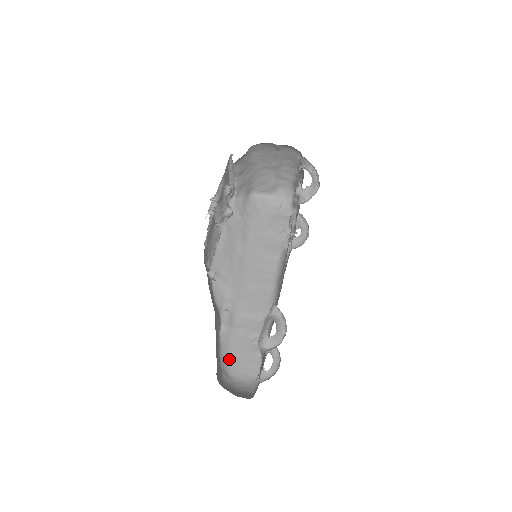
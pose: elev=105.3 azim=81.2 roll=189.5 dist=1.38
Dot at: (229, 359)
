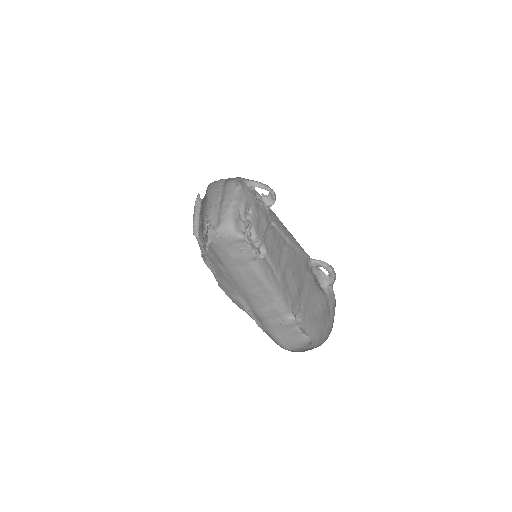
Dot at: (277, 341)
